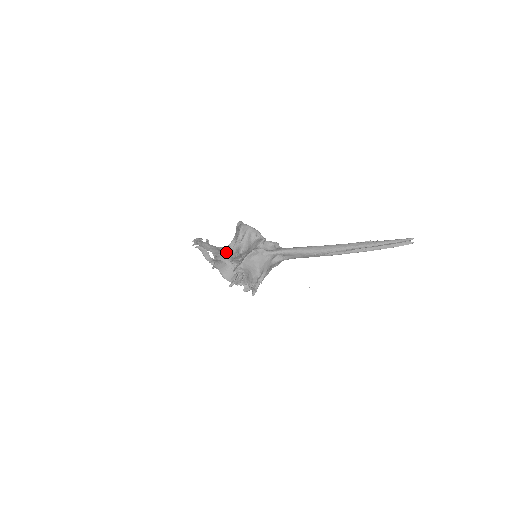
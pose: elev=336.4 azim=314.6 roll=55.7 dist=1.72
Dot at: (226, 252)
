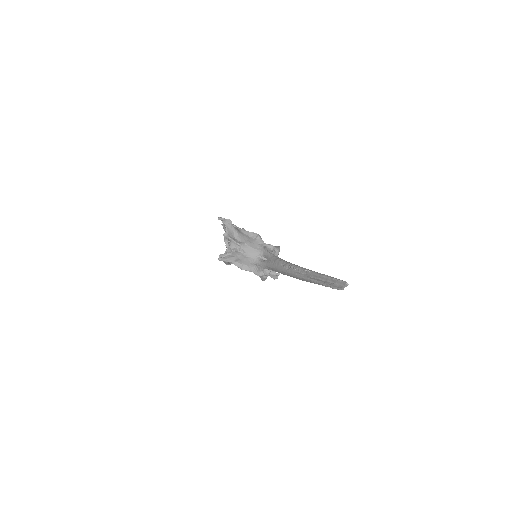
Dot at: occluded
